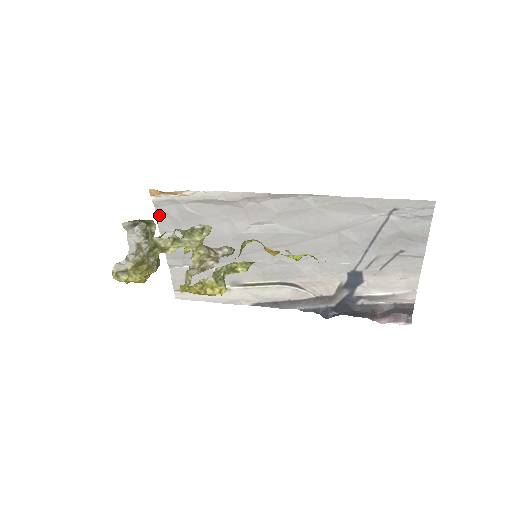
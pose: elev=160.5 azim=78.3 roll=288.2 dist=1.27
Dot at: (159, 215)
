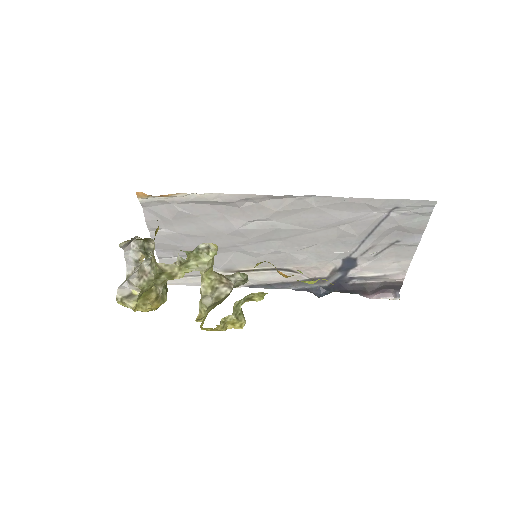
Dot at: (156, 229)
